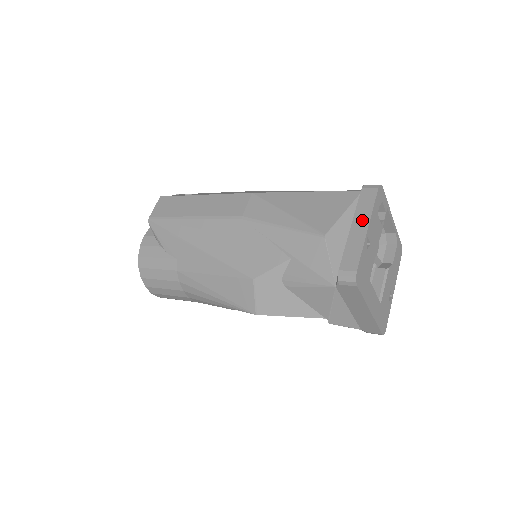
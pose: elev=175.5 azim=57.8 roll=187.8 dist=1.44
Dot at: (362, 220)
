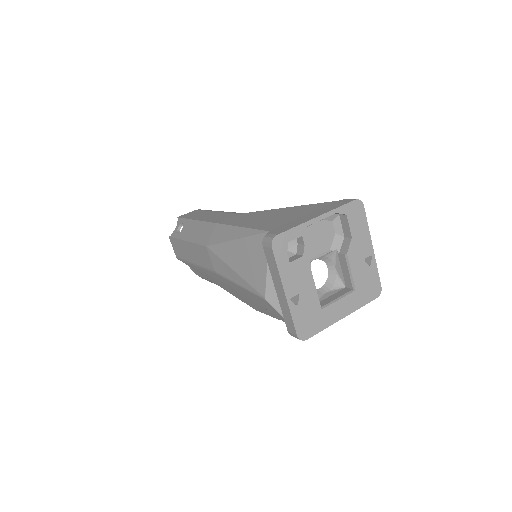
Dot at: (278, 285)
